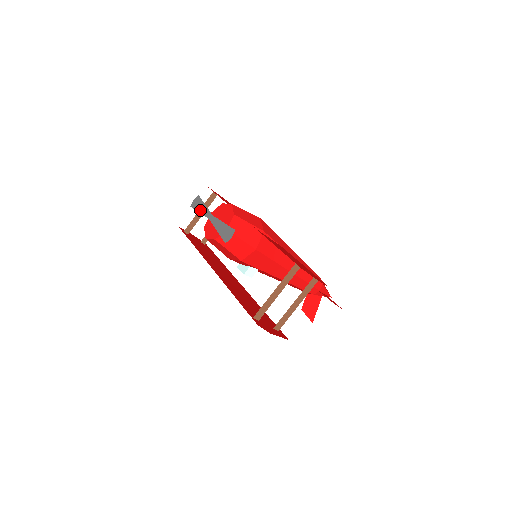
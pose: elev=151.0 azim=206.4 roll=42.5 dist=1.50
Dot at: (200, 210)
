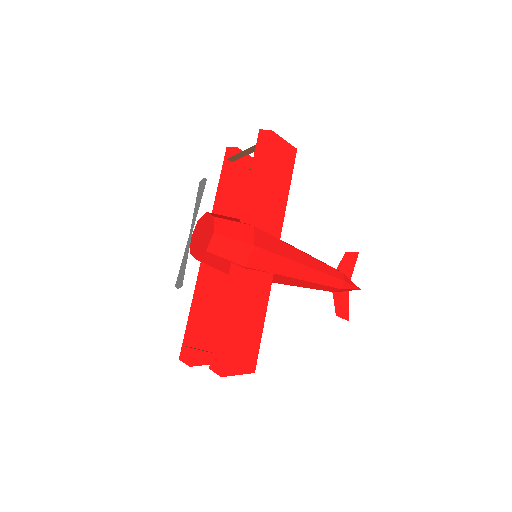
Dot at: (196, 205)
